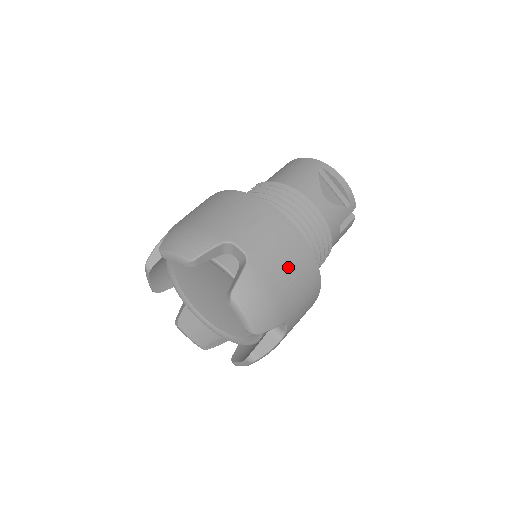
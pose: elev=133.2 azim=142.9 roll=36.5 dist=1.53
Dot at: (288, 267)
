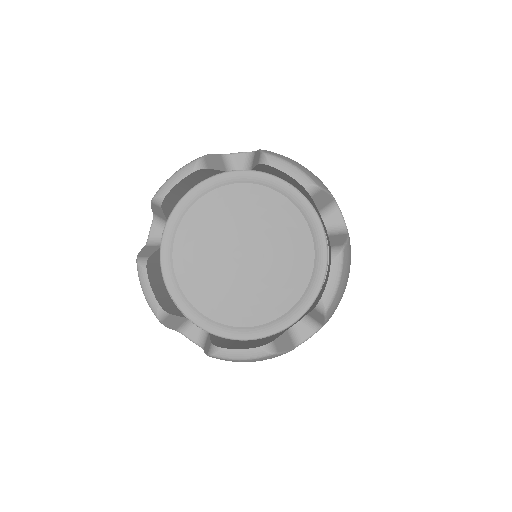
Dot at: occluded
